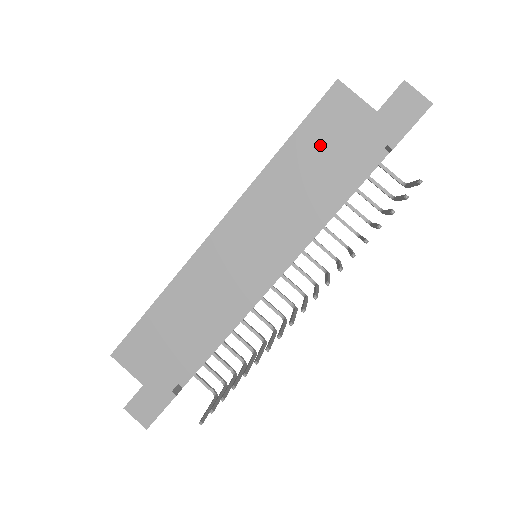
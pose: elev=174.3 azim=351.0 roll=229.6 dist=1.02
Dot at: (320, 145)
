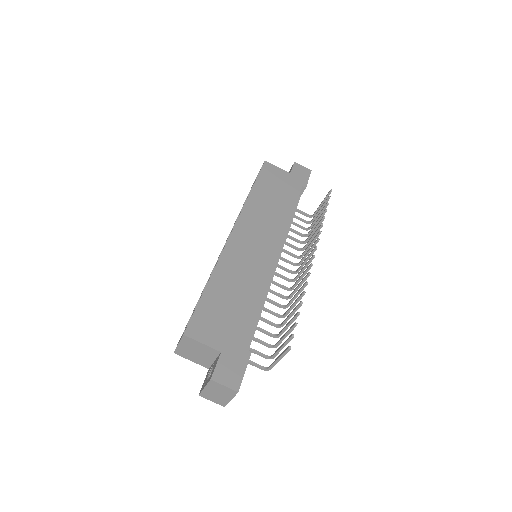
Dot at: (271, 187)
